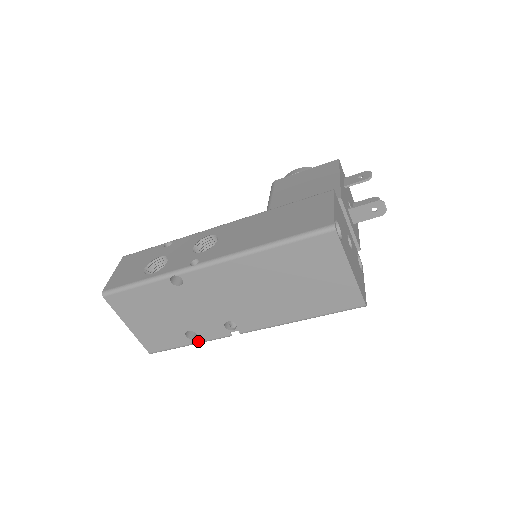
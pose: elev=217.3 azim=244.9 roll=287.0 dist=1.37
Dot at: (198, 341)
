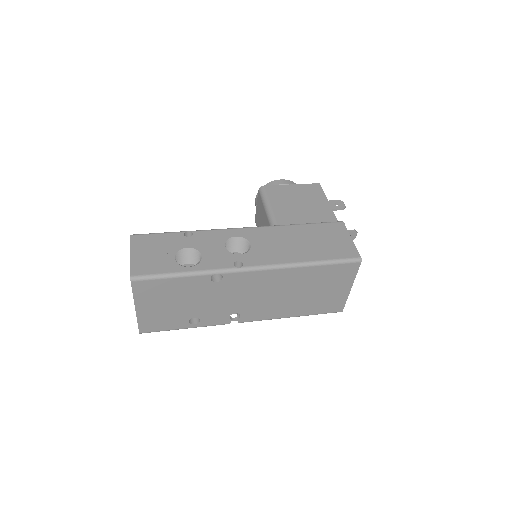
Dot at: (196, 326)
